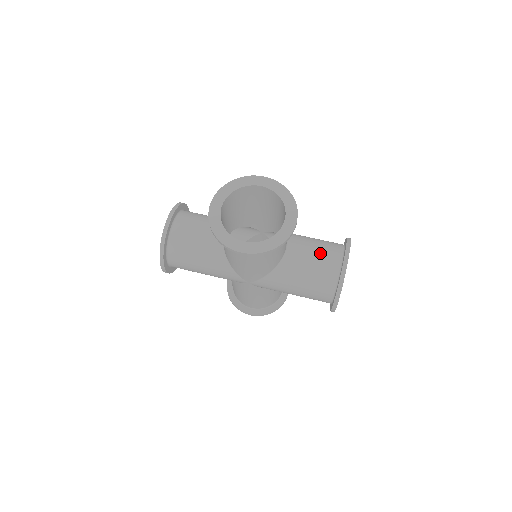
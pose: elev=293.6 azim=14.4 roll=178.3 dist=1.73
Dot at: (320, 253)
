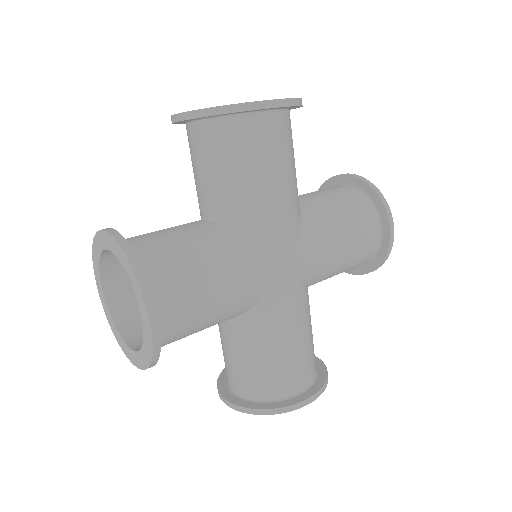
Dot at: occluded
